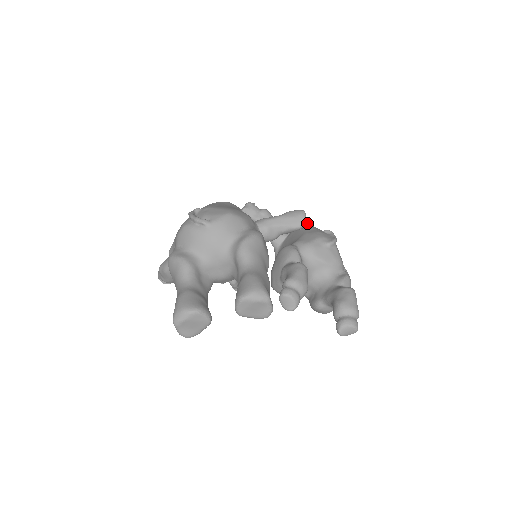
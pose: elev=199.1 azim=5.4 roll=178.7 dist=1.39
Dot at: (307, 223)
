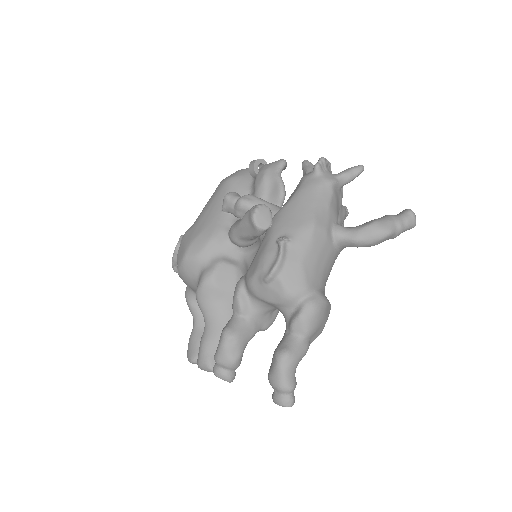
Dot at: (263, 228)
